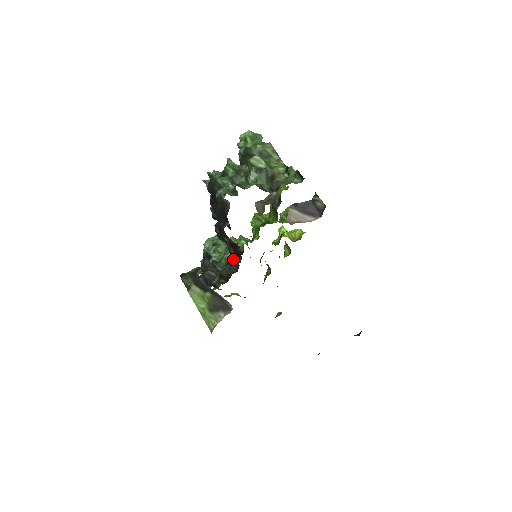
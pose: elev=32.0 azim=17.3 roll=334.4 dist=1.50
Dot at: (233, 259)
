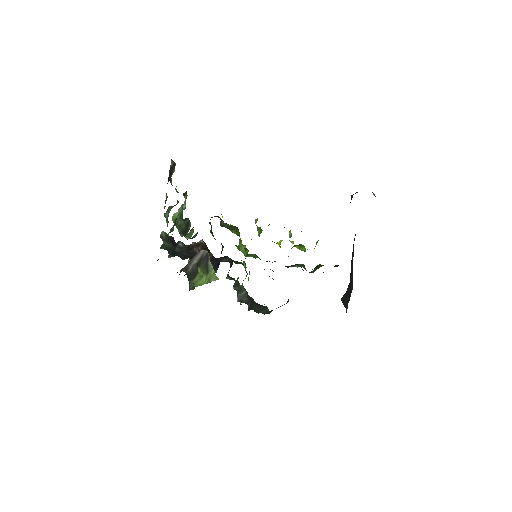
Dot at: occluded
